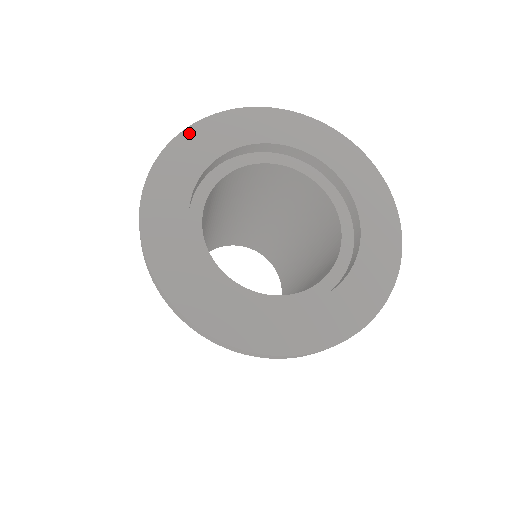
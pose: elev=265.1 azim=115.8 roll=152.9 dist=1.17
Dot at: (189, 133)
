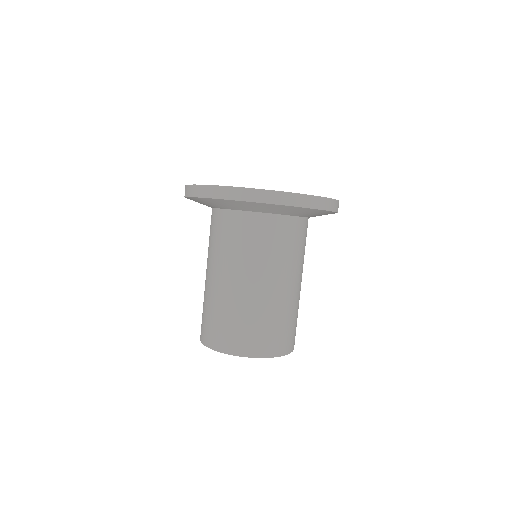
Dot at: occluded
